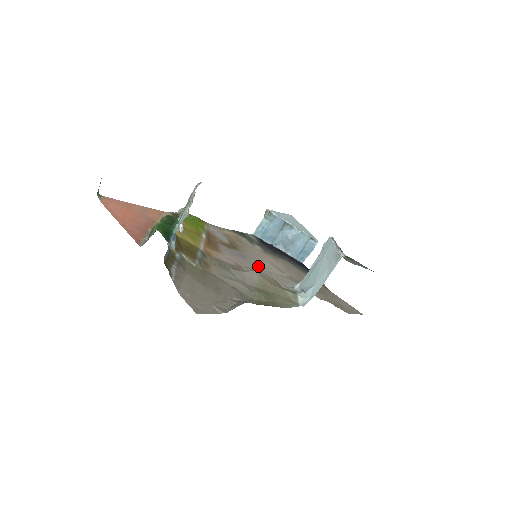
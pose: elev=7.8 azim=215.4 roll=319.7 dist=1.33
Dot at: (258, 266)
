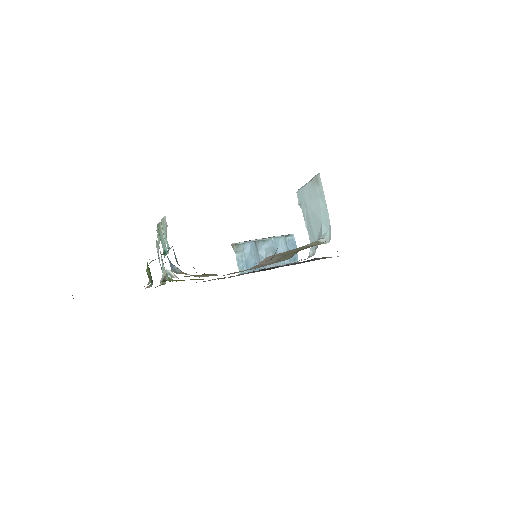
Dot at: occluded
